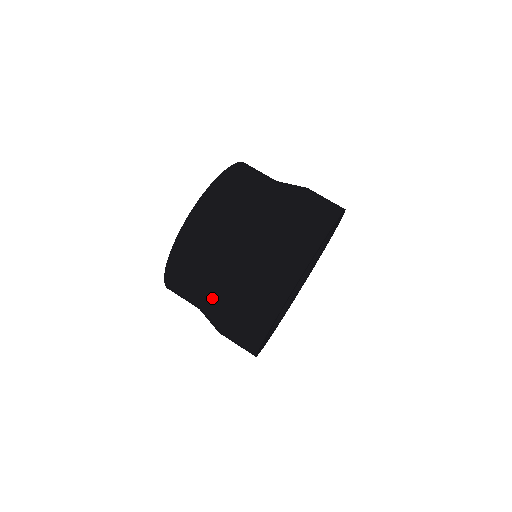
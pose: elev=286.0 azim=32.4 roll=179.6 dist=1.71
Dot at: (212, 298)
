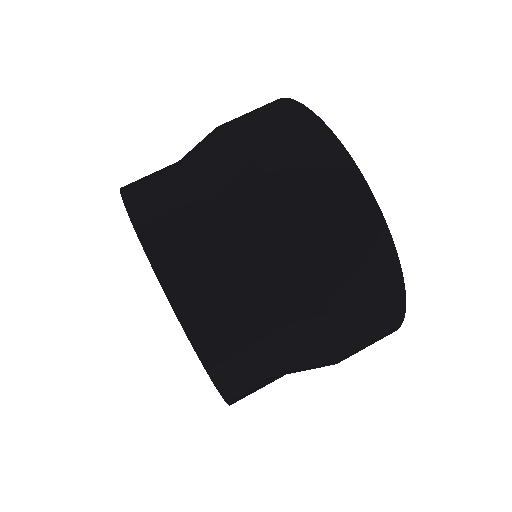
Dot at: (263, 241)
